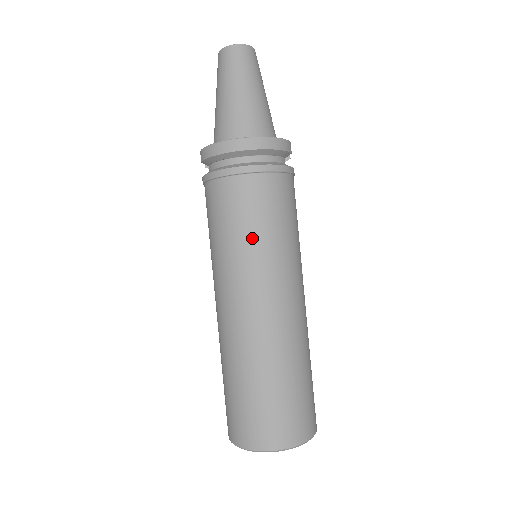
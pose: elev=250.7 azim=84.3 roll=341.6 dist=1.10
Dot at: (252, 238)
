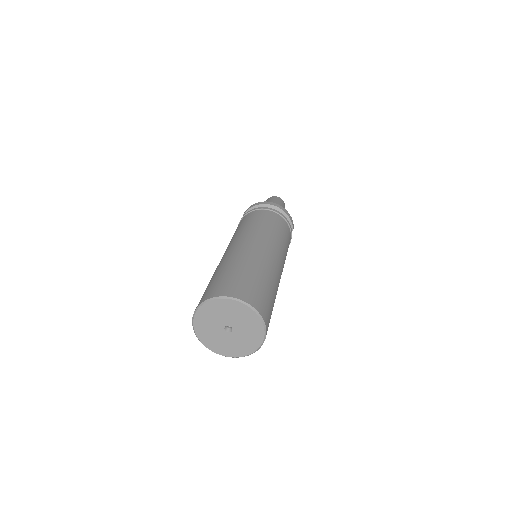
Dot at: (265, 226)
